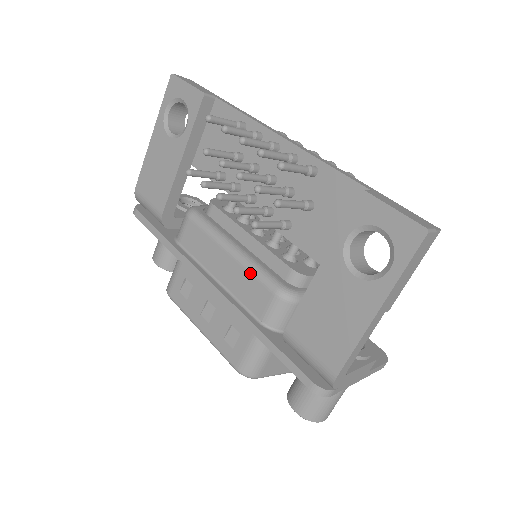
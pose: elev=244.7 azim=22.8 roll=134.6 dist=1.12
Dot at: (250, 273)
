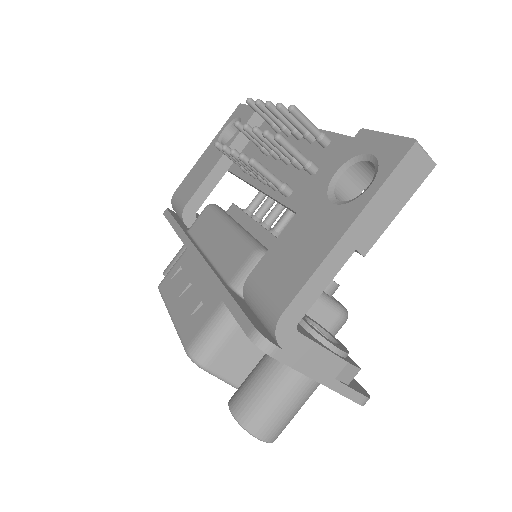
Dot at: (238, 239)
